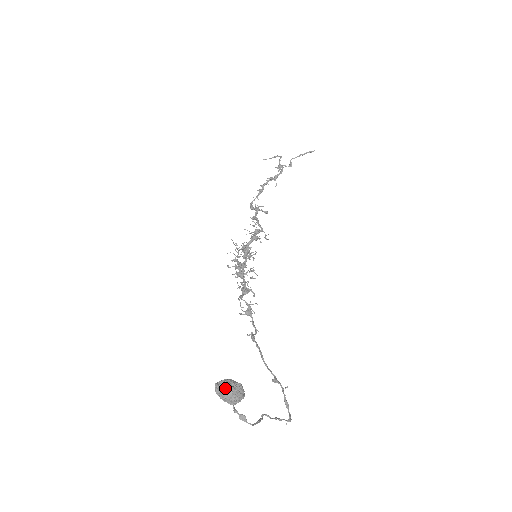
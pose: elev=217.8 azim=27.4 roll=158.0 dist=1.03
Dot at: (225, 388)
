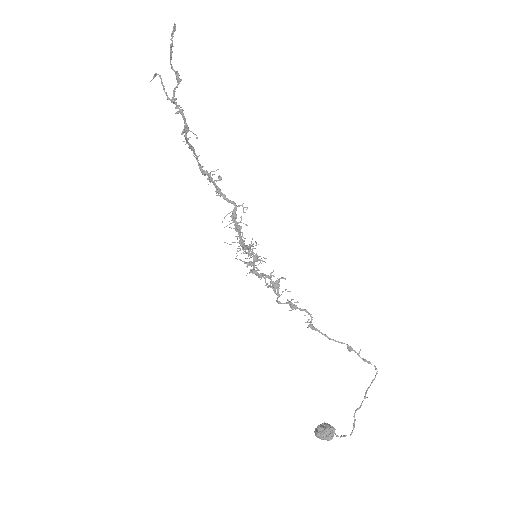
Dot at: (321, 439)
